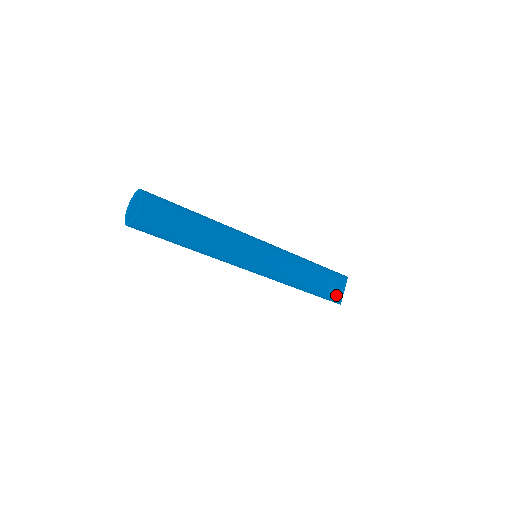
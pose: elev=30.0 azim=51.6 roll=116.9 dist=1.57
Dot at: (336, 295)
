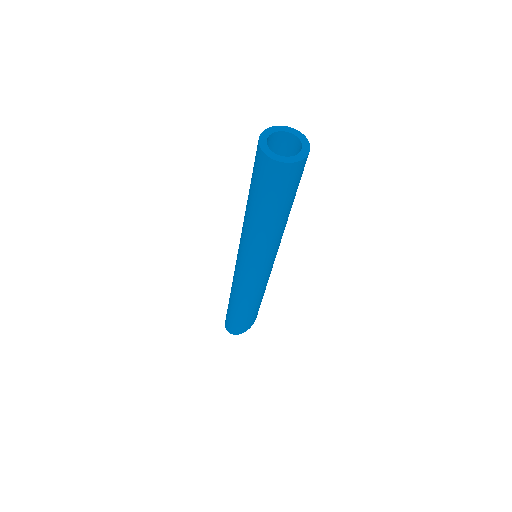
Dot at: (257, 314)
